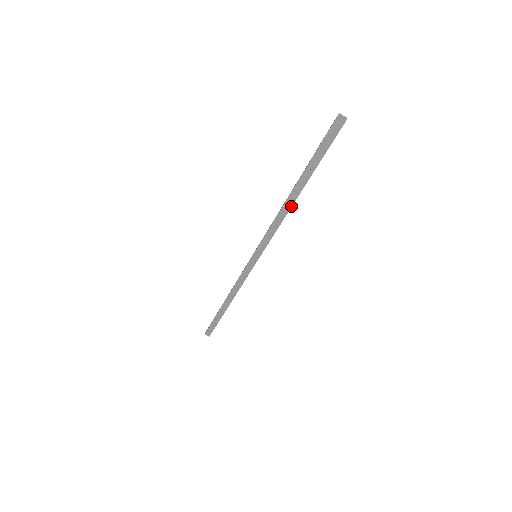
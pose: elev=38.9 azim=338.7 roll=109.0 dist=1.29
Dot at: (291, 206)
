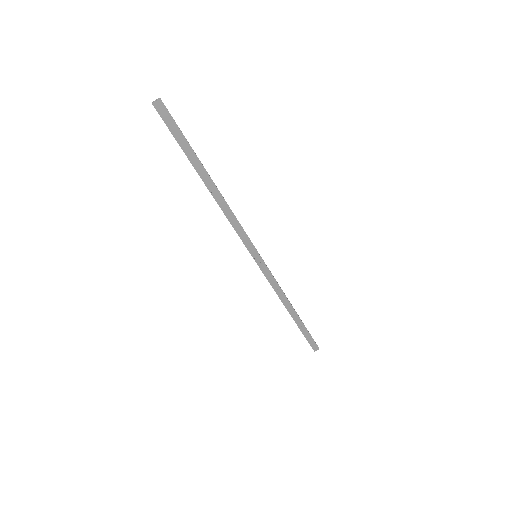
Dot at: (220, 195)
